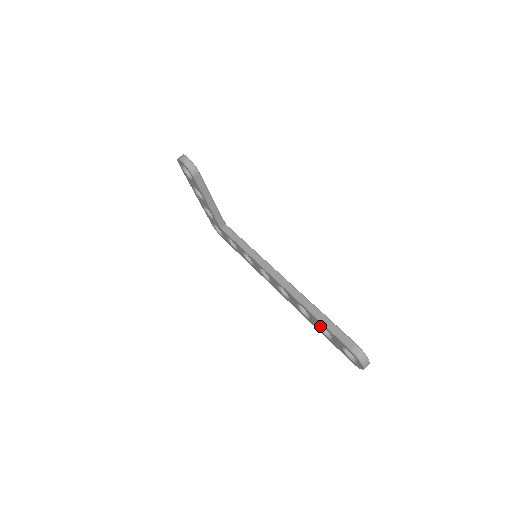
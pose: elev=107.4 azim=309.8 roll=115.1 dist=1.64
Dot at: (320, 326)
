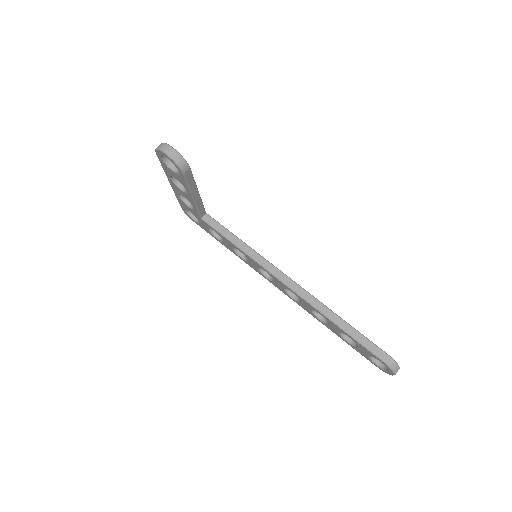
Dot at: (341, 333)
